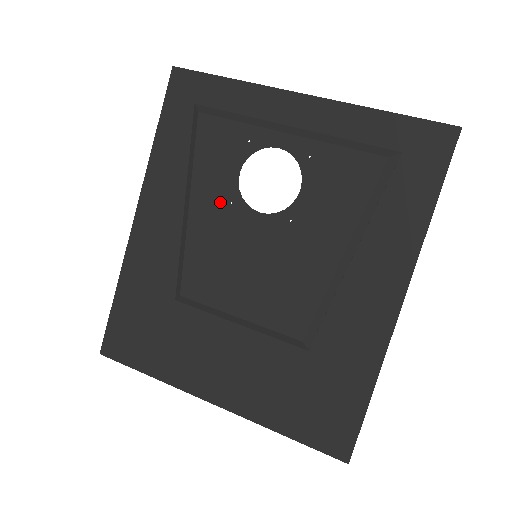
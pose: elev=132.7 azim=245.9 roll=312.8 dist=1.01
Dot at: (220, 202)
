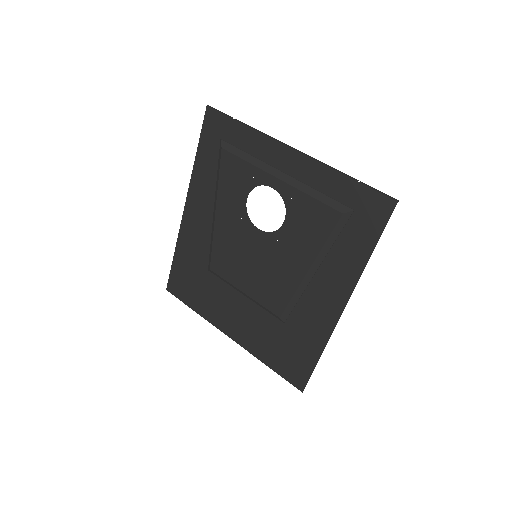
Dot at: (234, 216)
